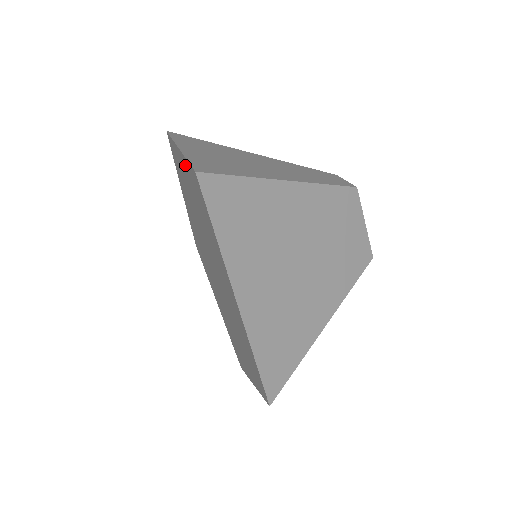
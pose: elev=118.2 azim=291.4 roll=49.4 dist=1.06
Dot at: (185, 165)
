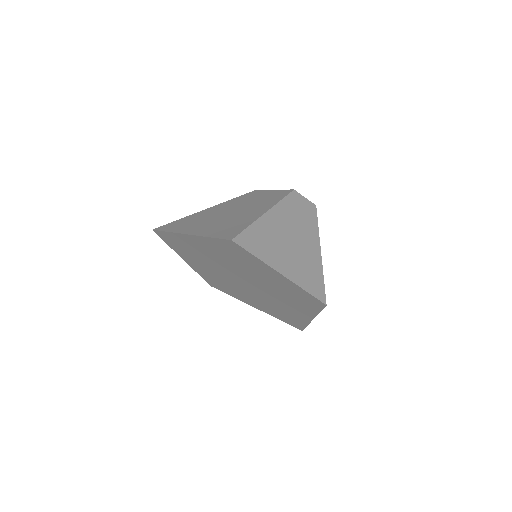
Dot at: (288, 282)
